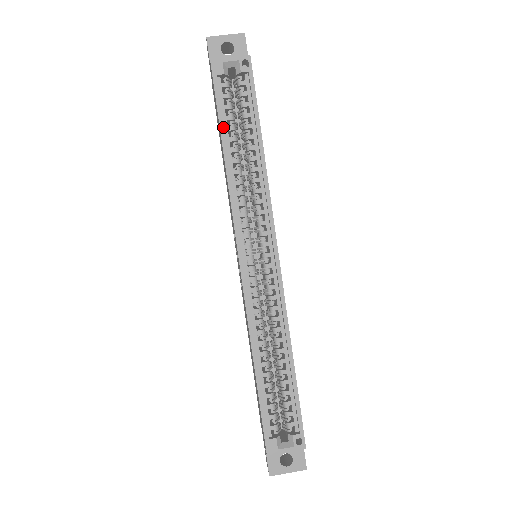
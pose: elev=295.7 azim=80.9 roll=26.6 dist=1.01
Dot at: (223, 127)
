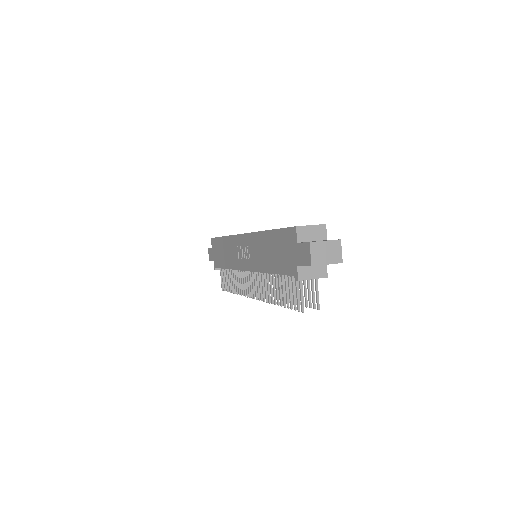
Dot at: occluded
